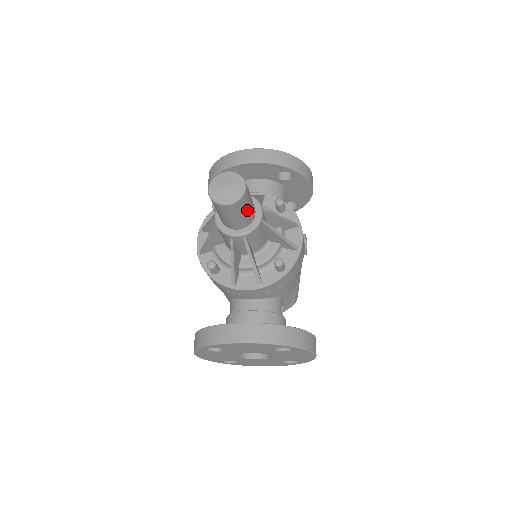
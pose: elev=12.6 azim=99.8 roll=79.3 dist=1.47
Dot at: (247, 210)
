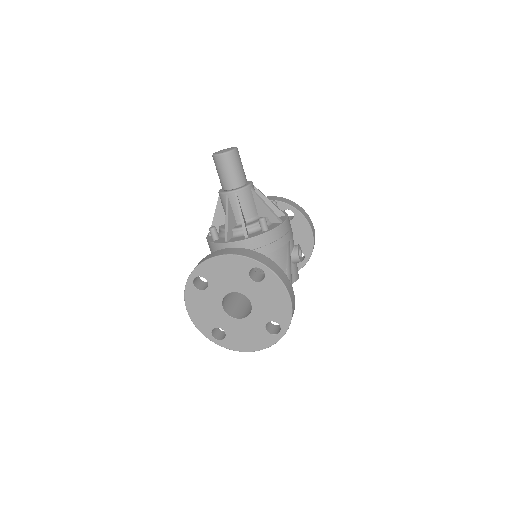
Dot at: (238, 169)
